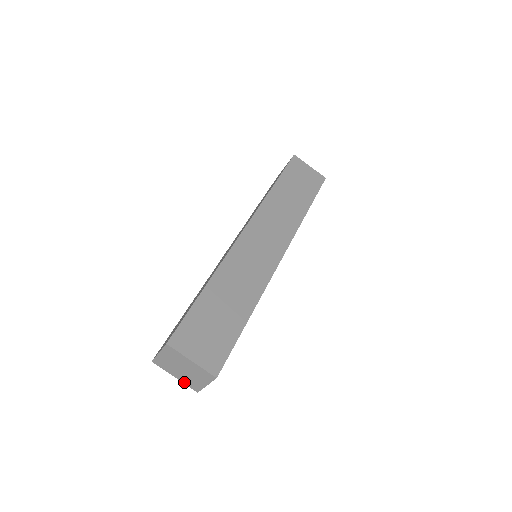
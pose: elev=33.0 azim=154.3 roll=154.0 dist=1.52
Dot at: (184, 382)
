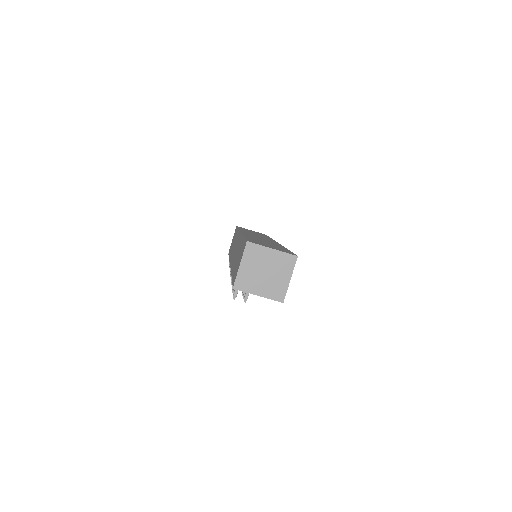
Dot at: (268, 296)
